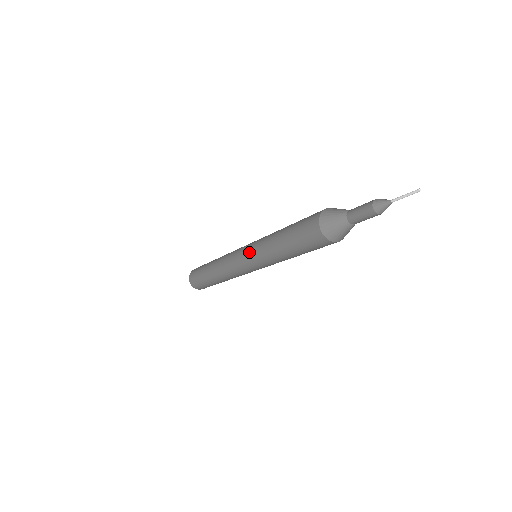
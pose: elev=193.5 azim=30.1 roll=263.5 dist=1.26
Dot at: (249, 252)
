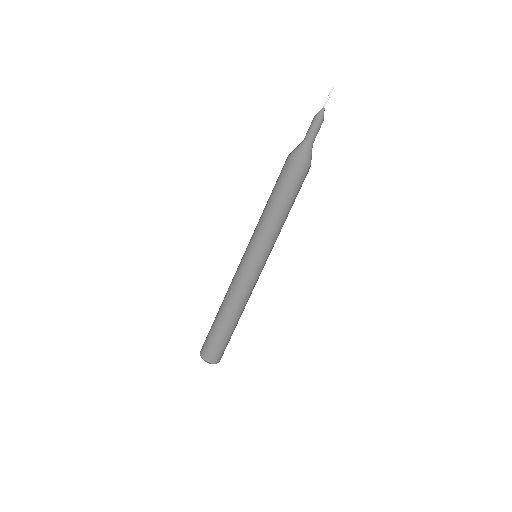
Dot at: (249, 242)
